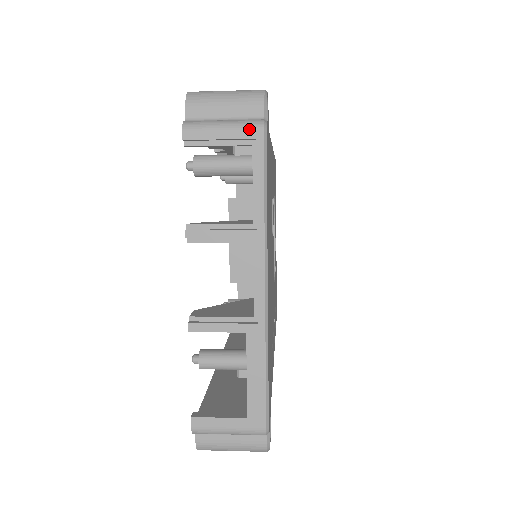
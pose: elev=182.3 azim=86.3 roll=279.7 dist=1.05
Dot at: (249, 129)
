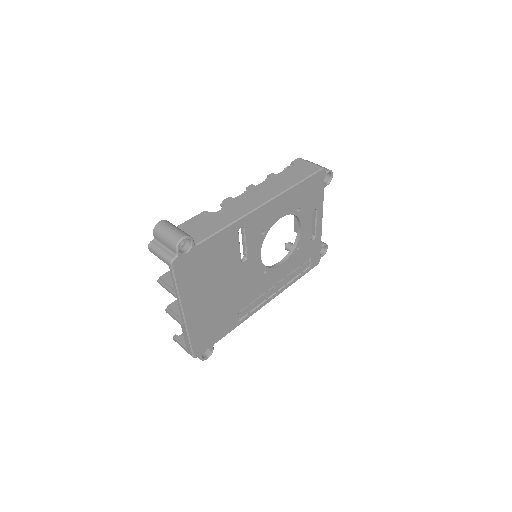
Dot at: (166, 261)
